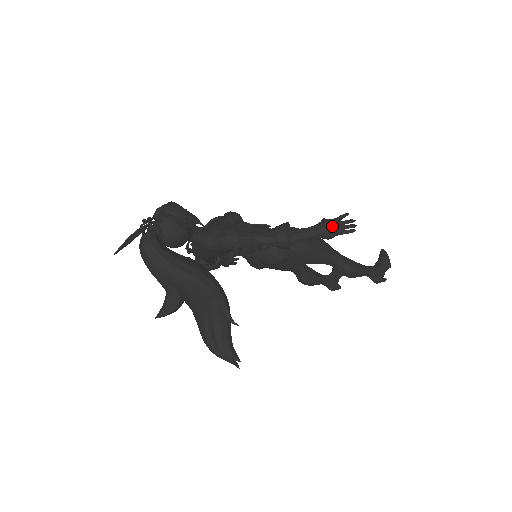
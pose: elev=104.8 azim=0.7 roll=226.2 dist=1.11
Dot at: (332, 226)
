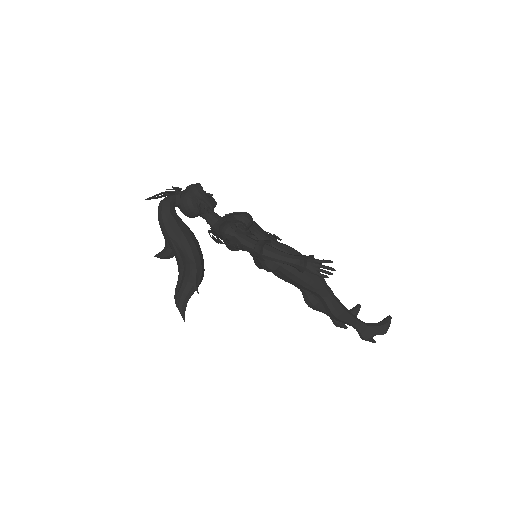
Dot at: (304, 262)
